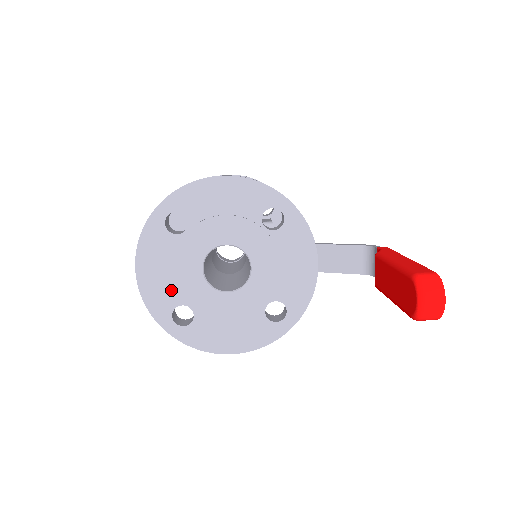
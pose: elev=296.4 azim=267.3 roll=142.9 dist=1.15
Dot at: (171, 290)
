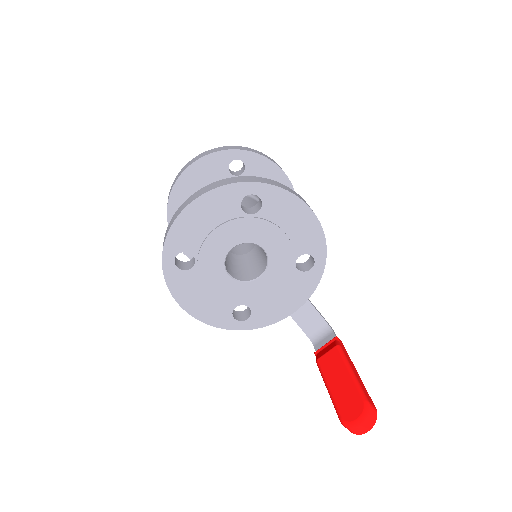
Dot at: (197, 239)
